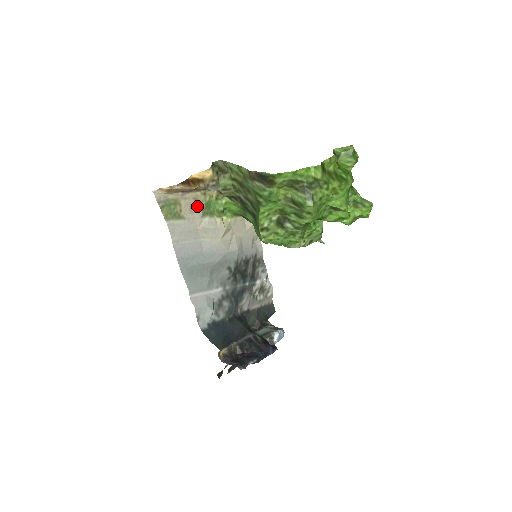
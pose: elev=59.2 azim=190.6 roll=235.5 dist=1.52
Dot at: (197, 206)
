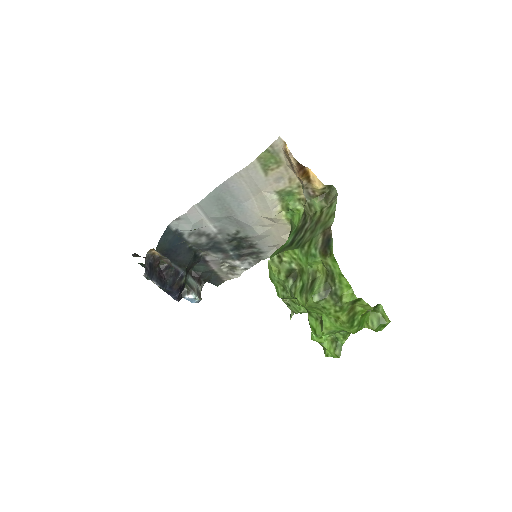
Dot at: (284, 183)
